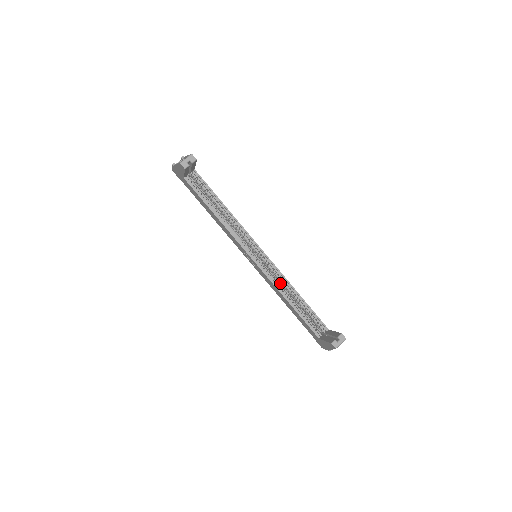
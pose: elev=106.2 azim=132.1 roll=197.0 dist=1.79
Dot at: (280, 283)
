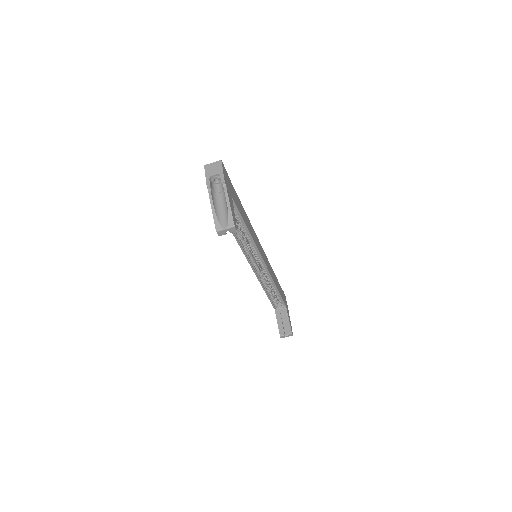
Dot at: occluded
